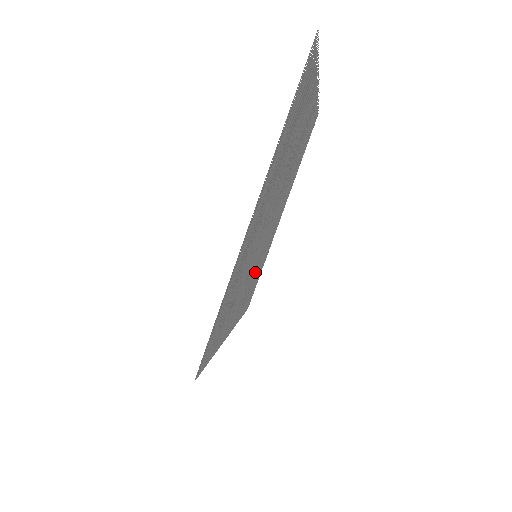
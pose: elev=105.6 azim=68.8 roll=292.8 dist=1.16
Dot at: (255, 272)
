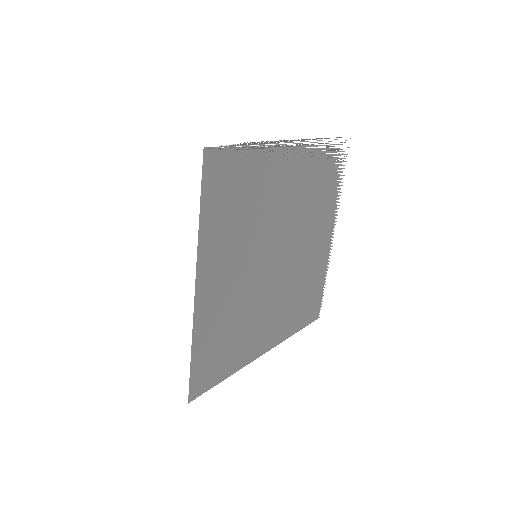
Dot at: (235, 312)
